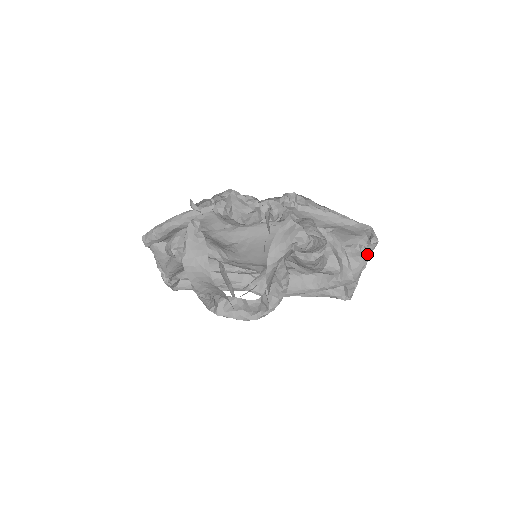
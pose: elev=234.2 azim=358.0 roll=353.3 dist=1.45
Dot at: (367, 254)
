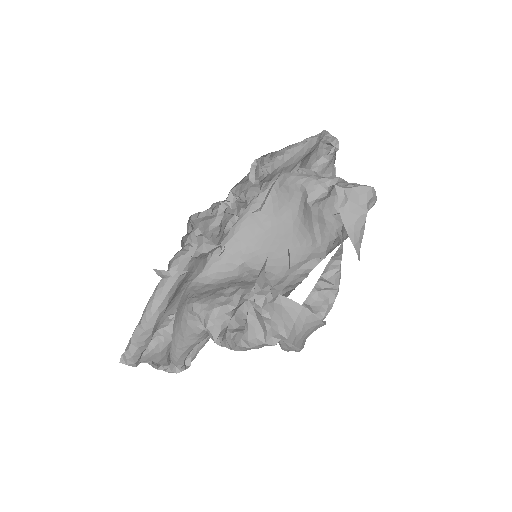
Dot at: (333, 159)
